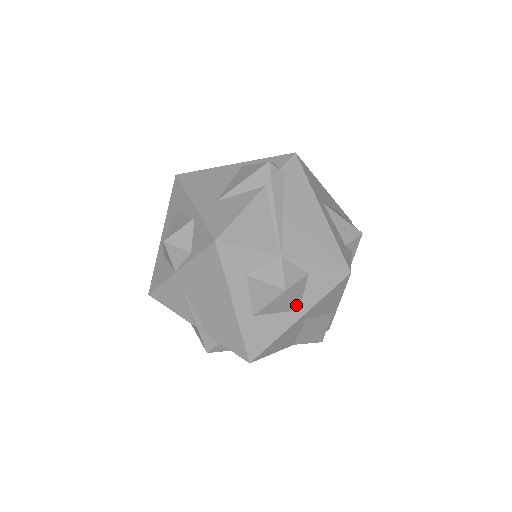
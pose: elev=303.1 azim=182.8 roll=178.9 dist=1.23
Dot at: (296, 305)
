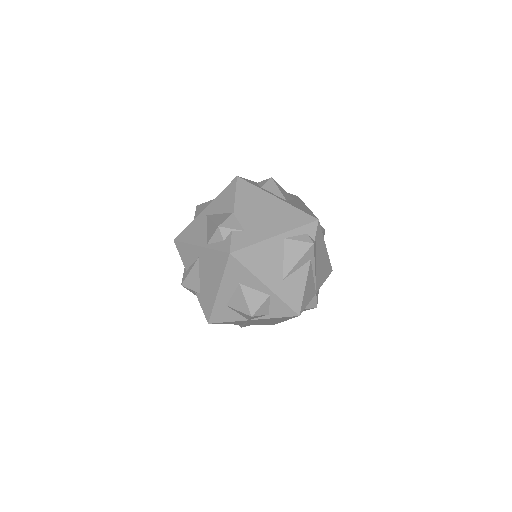
Dot at: occluded
